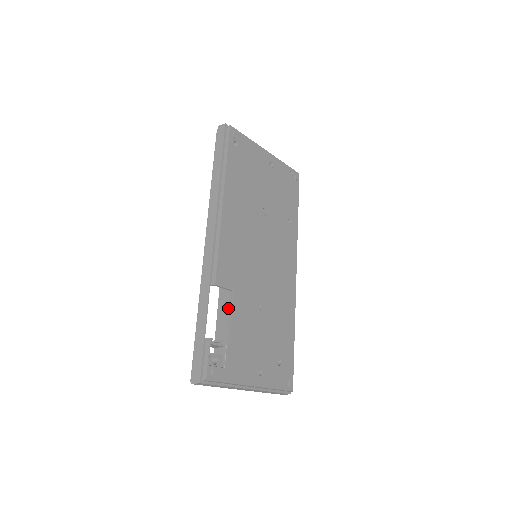
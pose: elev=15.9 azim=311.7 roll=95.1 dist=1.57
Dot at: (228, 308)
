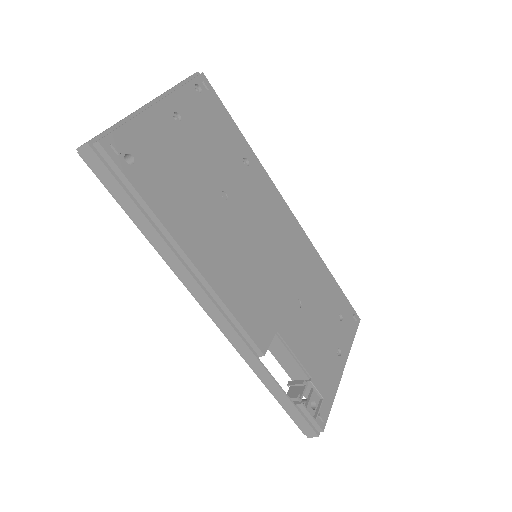
Dot at: (284, 349)
